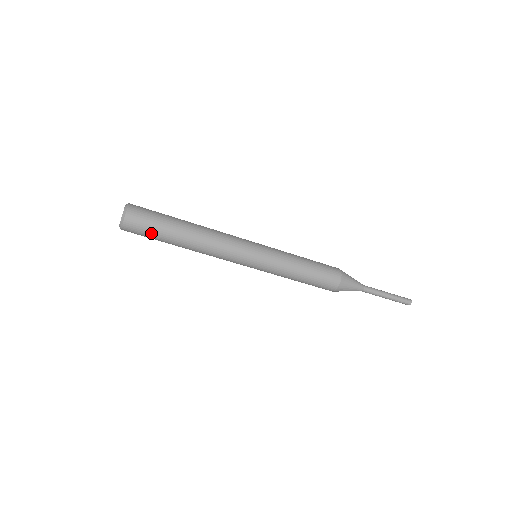
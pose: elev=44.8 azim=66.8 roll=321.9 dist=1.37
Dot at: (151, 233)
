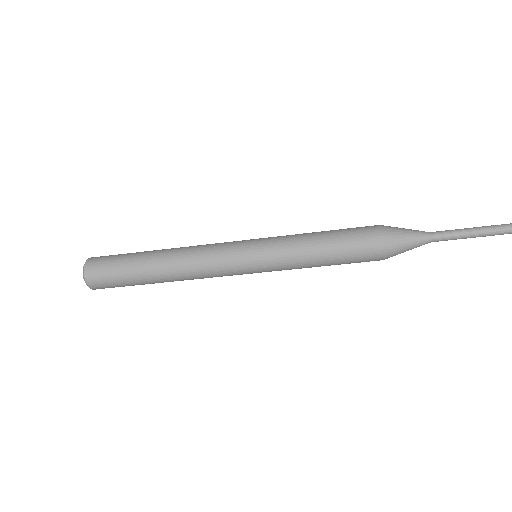
Dot at: (120, 283)
